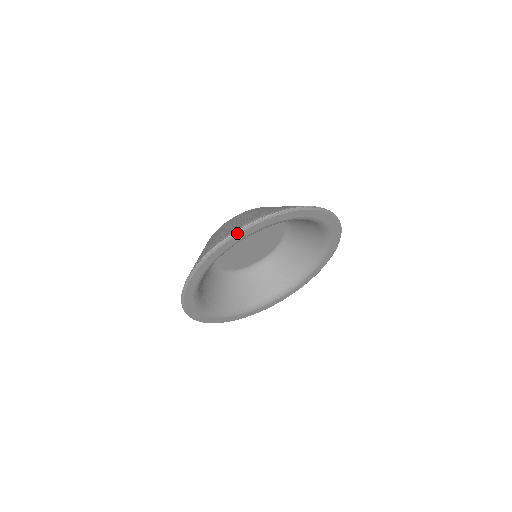
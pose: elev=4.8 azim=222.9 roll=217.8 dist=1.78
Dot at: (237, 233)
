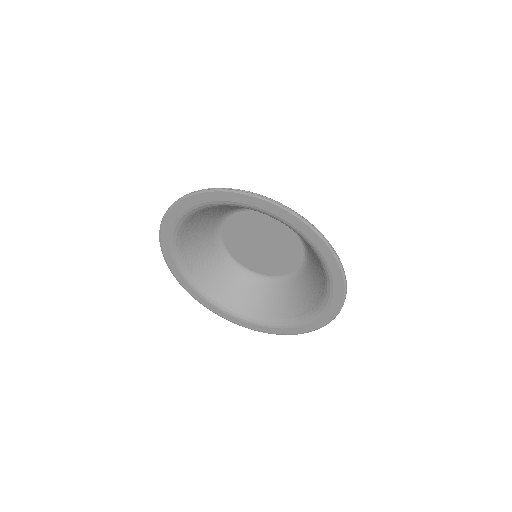
Dot at: (264, 198)
